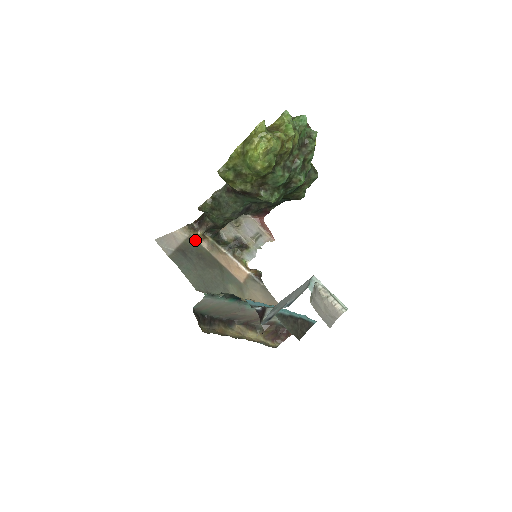
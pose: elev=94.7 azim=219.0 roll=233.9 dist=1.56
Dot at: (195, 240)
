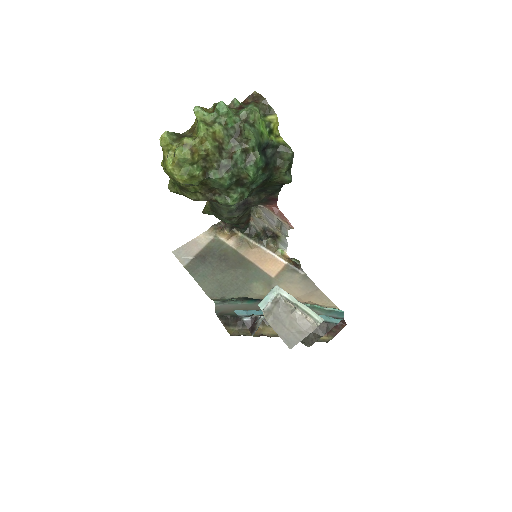
Dot at: (220, 240)
